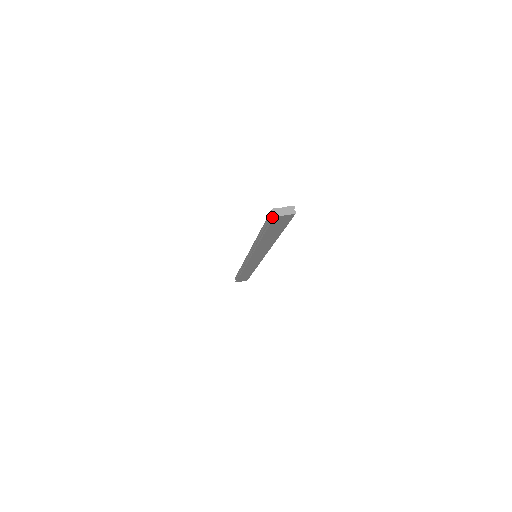
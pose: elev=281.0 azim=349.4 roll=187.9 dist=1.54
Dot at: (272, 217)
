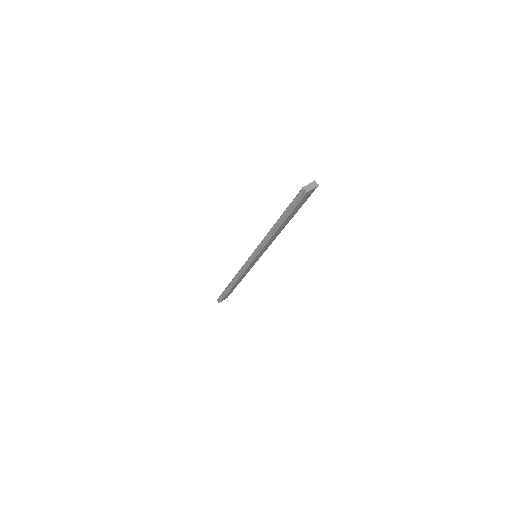
Dot at: (304, 194)
